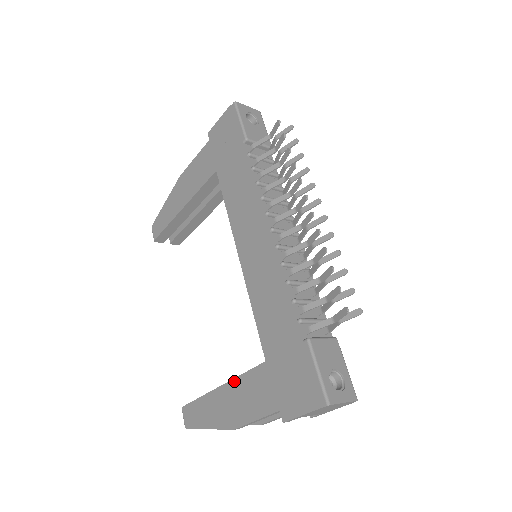
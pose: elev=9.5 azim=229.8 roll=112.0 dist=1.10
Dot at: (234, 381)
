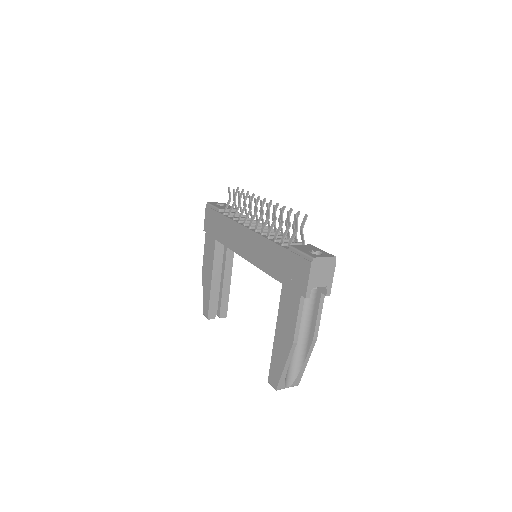
Dot at: (278, 318)
